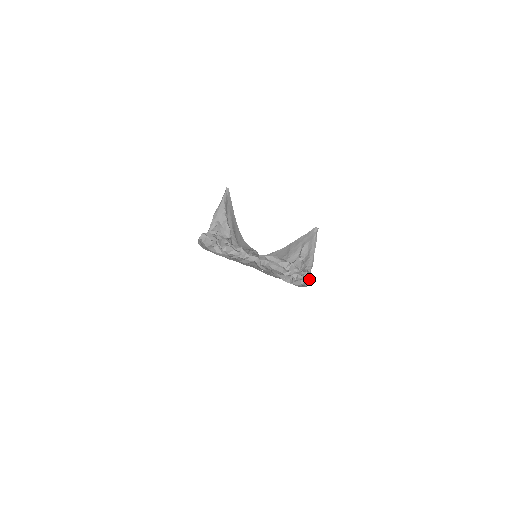
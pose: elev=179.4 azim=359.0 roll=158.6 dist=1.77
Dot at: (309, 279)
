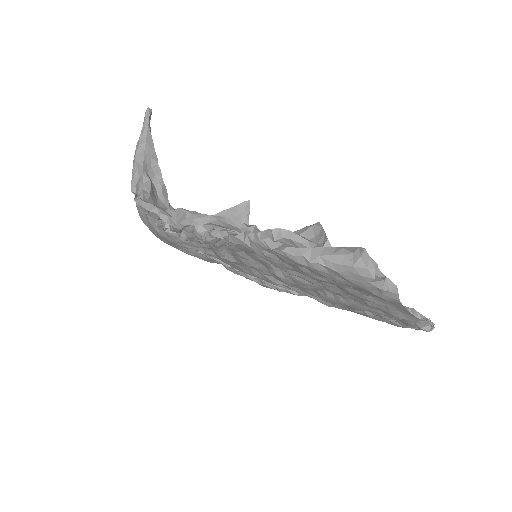
Dot at: occluded
